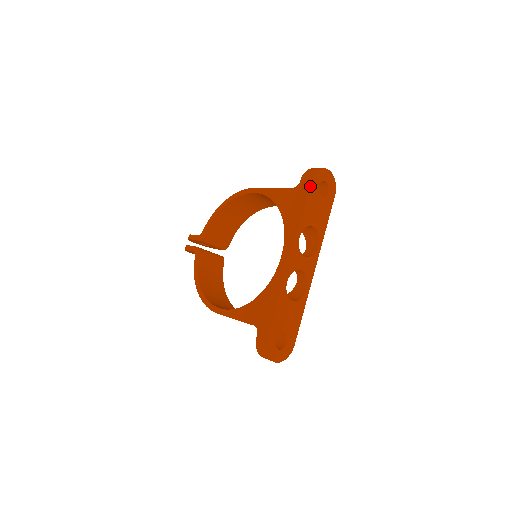
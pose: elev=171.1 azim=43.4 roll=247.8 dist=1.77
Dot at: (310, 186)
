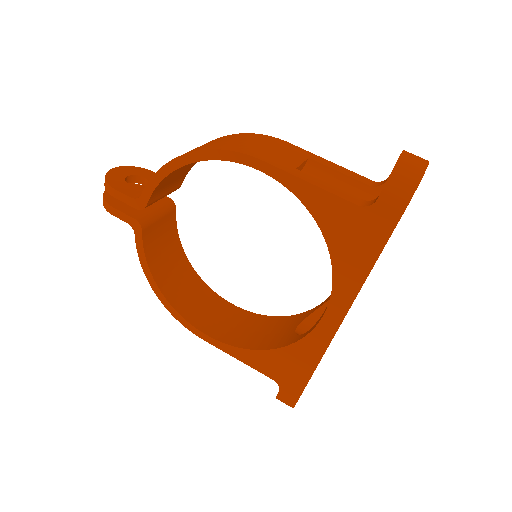
Dot at: (399, 220)
